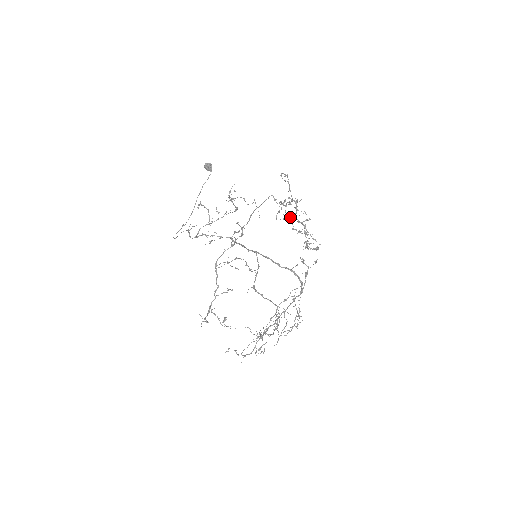
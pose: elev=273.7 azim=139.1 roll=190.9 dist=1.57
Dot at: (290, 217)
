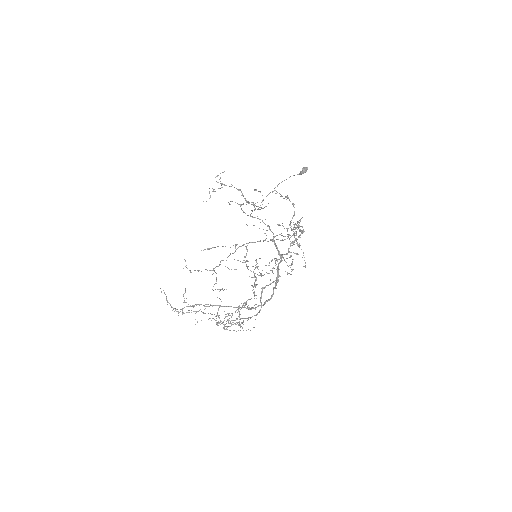
Dot at: (293, 243)
